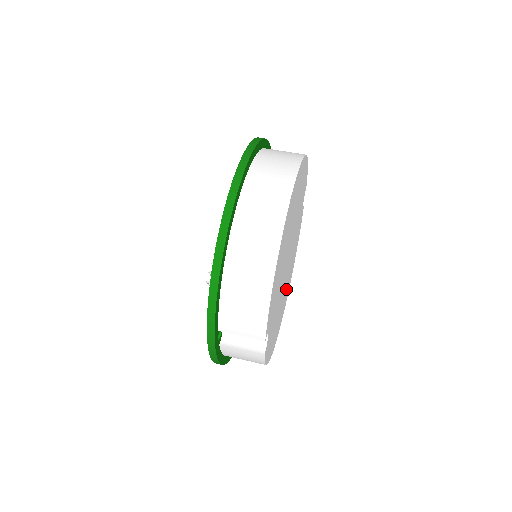
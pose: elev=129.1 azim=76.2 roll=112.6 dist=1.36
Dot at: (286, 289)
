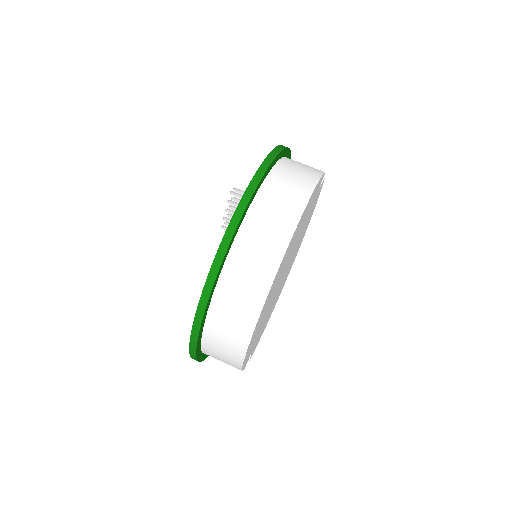
Dot at: occluded
